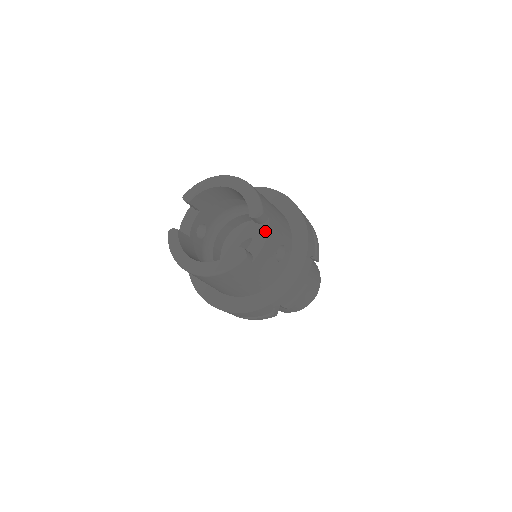
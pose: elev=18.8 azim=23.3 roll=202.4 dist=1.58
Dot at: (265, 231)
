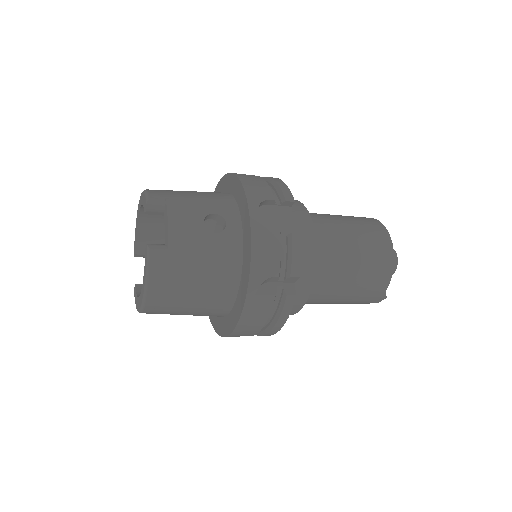
Dot at: (166, 213)
